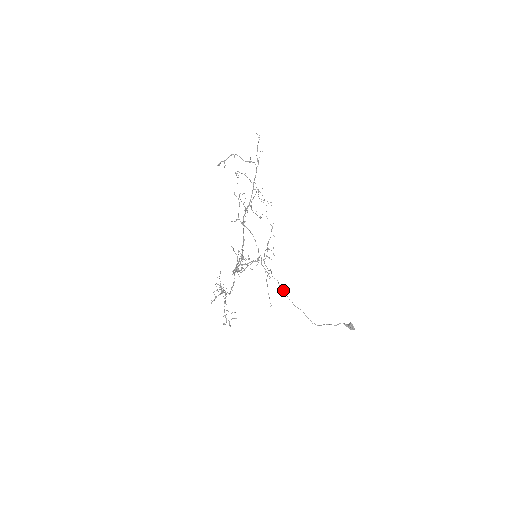
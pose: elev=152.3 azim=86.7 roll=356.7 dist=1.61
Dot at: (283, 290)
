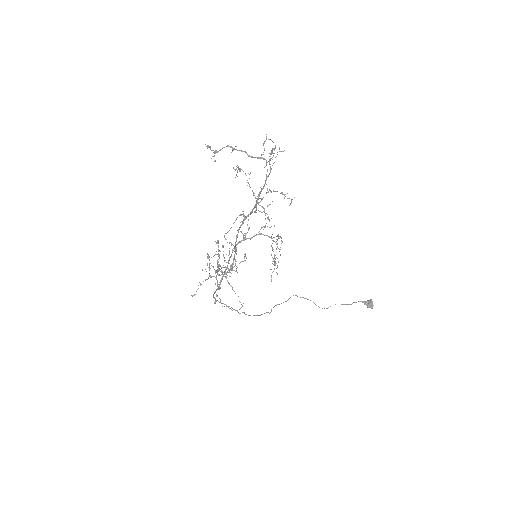
Dot at: (281, 303)
